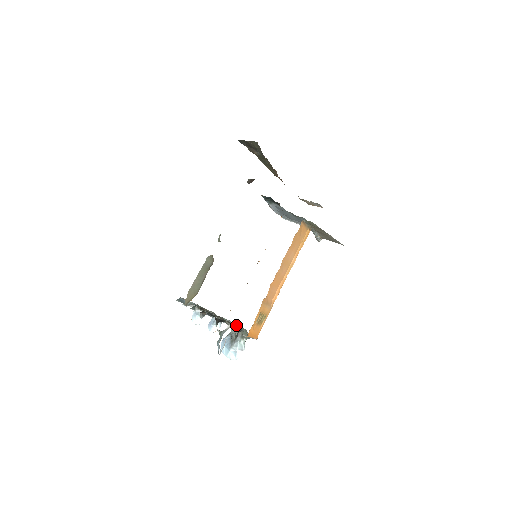
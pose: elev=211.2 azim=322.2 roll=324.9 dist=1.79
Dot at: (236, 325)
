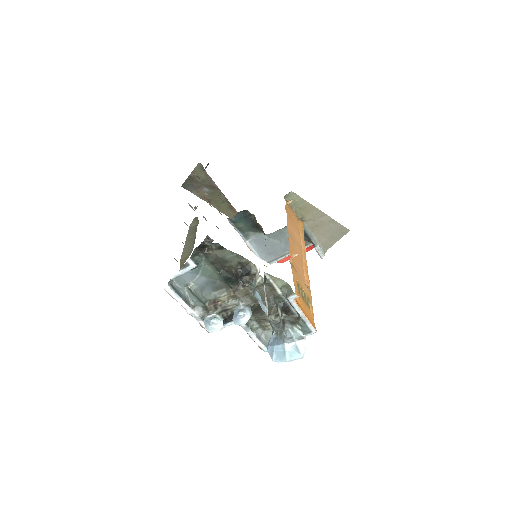
Dot at: occluded
